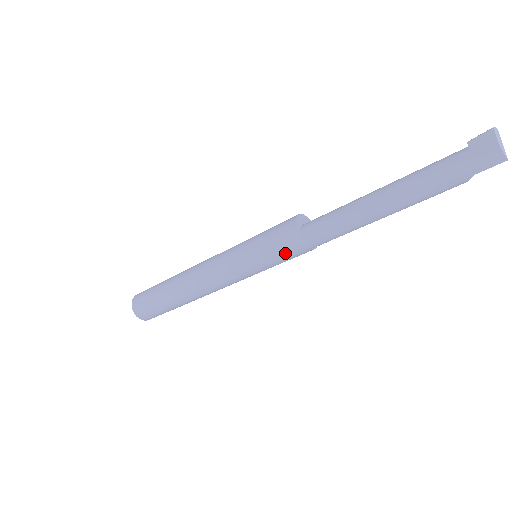
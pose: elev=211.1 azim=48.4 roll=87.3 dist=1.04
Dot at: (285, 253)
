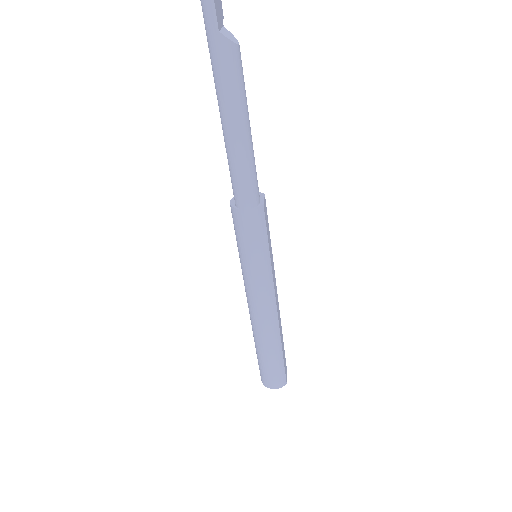
Dot at: (245, 230)
